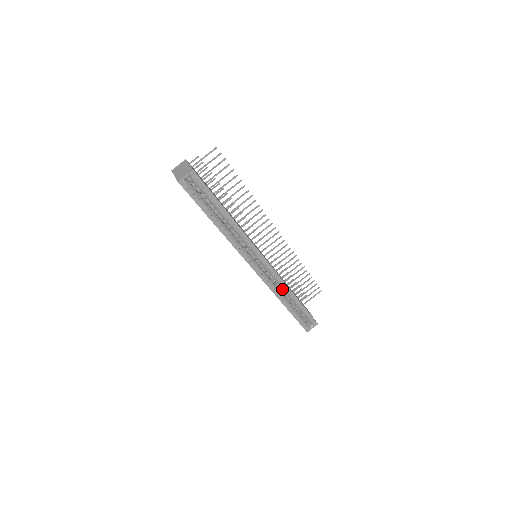
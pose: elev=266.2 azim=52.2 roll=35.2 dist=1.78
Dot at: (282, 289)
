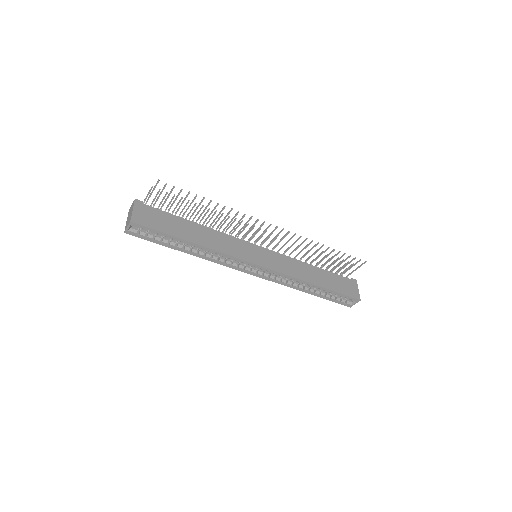
Dot at: occluded
